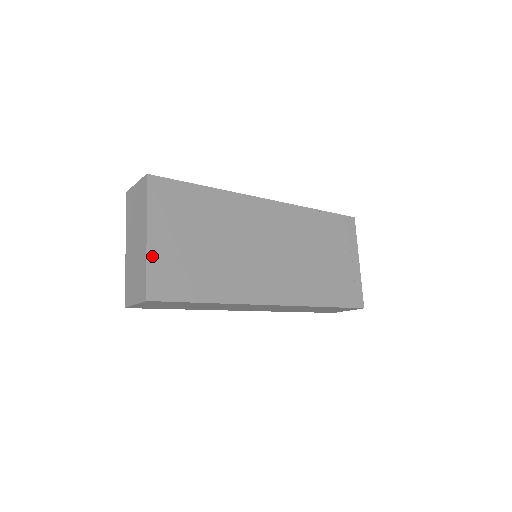
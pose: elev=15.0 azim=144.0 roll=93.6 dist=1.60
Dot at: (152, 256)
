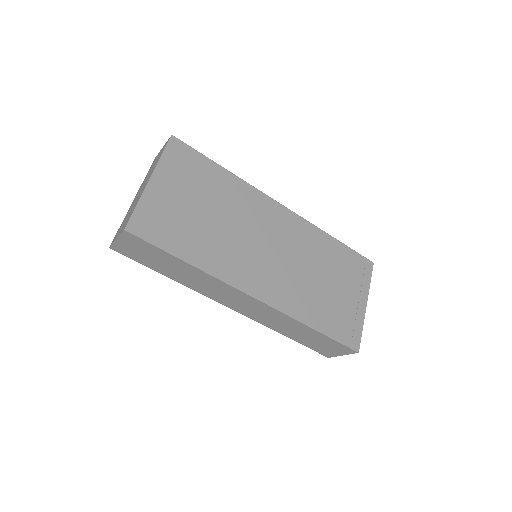
Dot at: (147, 197)
